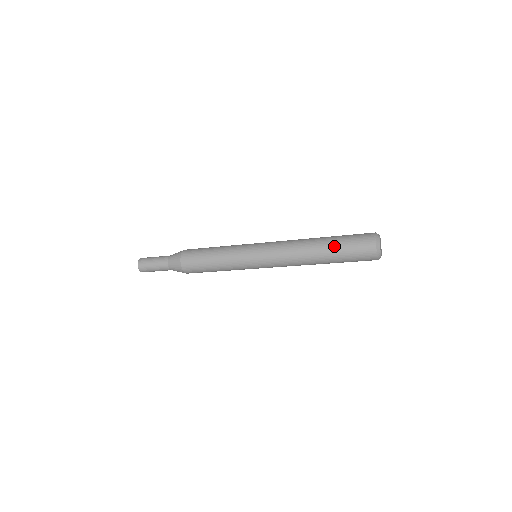
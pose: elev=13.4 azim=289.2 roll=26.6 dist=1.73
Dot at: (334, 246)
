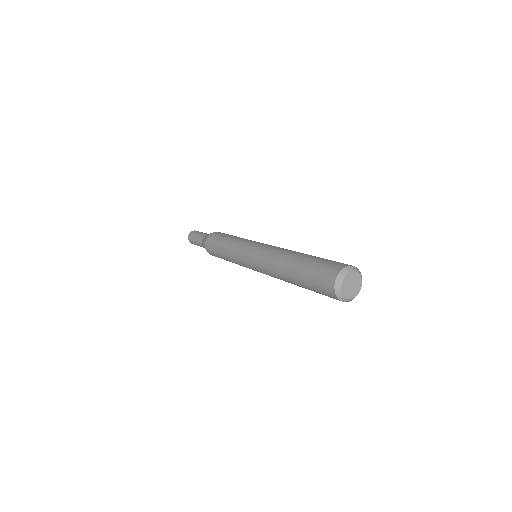
Dot at: (301, 267)
